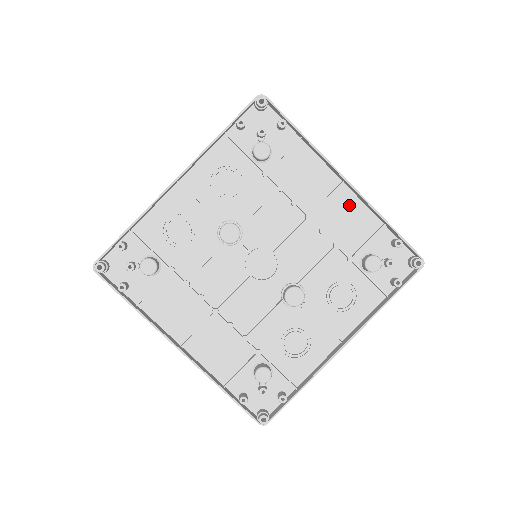
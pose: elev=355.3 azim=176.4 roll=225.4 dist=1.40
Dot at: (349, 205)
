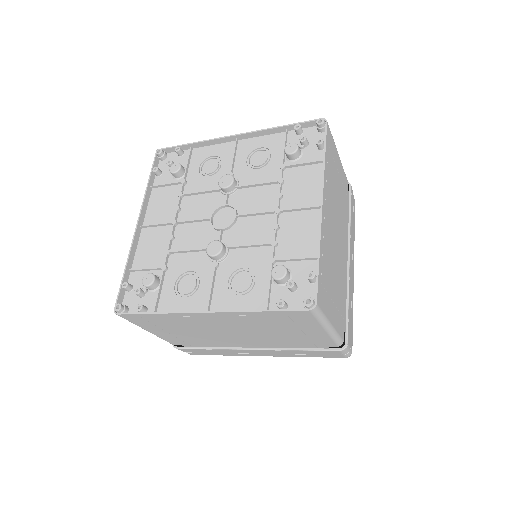
Dot at: (311, 226)
